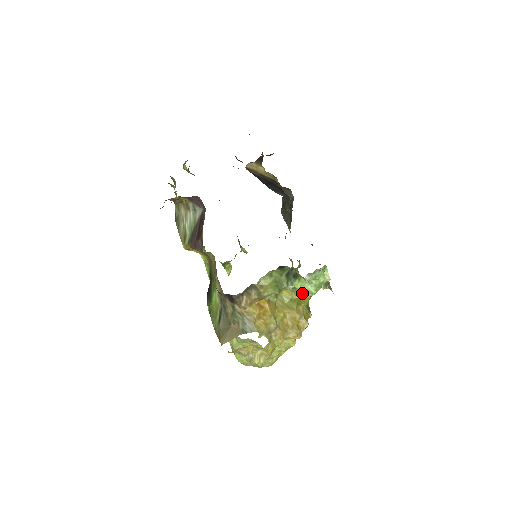
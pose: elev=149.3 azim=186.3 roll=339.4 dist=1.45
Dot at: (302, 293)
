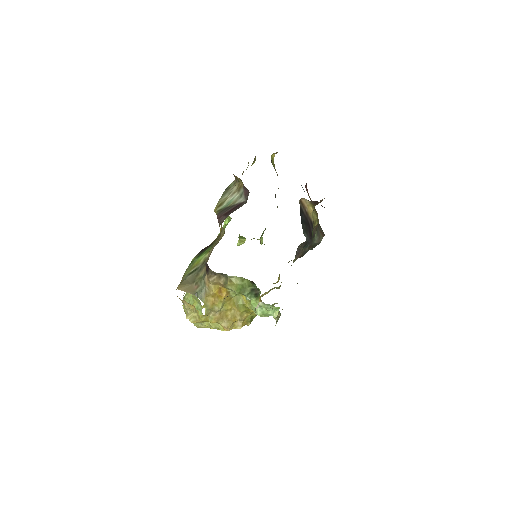
Dot at: (253, 308)
